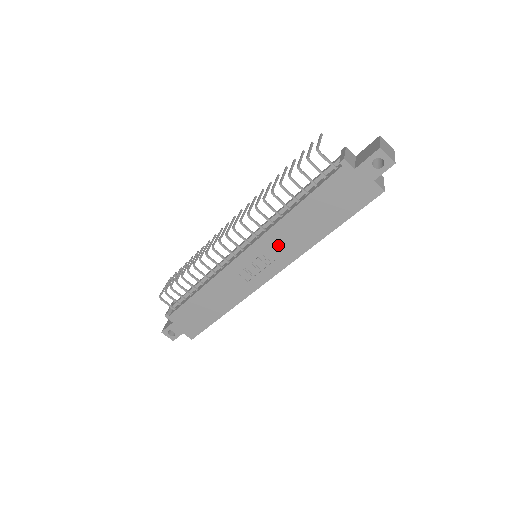
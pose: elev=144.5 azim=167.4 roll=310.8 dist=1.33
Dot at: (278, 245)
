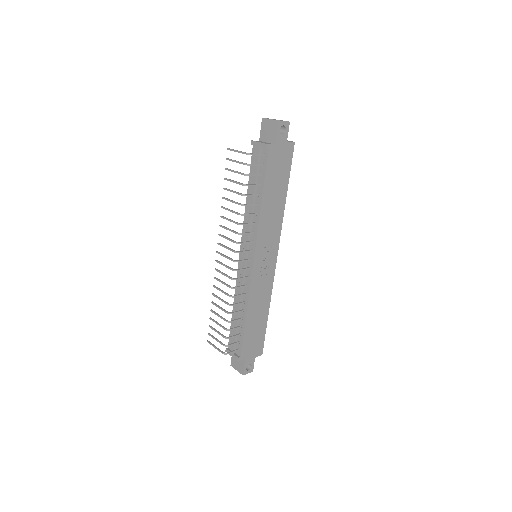
Dot at: (268, 232)
